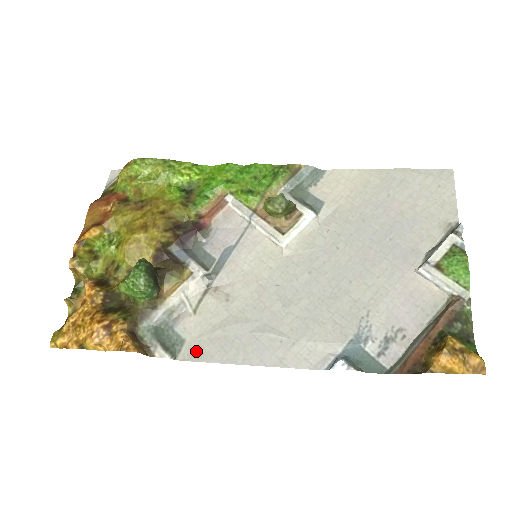
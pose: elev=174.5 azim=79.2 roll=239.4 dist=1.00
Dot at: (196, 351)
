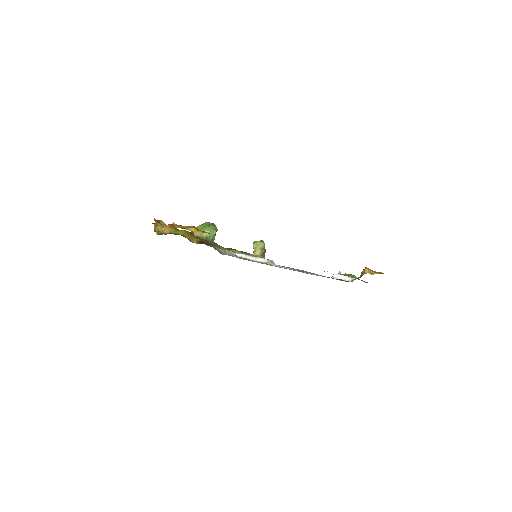
Dot at: occluded
